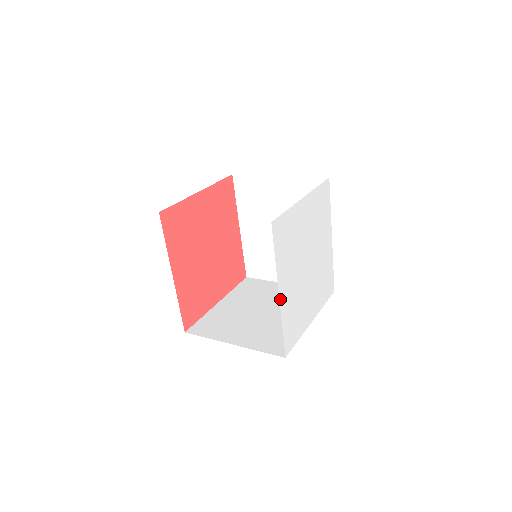
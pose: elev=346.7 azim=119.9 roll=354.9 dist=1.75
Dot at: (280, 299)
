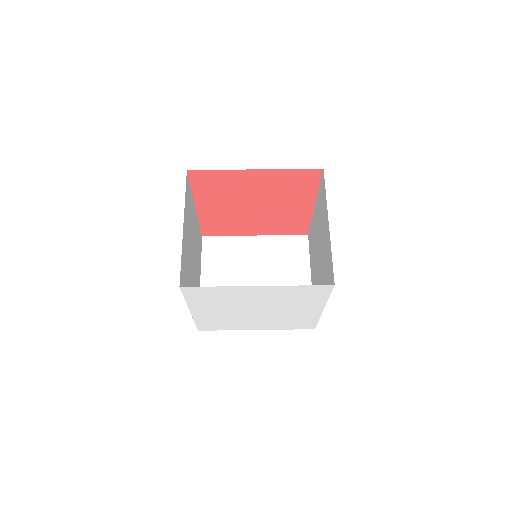
Dot at: (193, 313)
